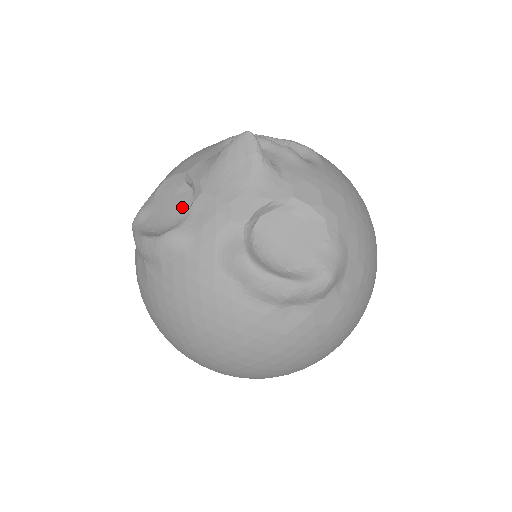
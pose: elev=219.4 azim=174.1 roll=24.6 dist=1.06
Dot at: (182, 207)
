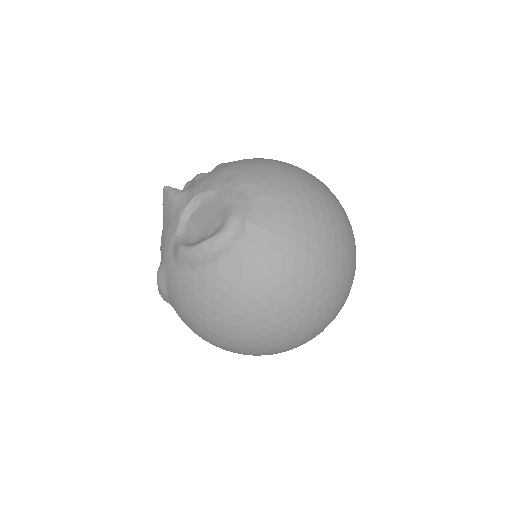
Dot at: occluded
